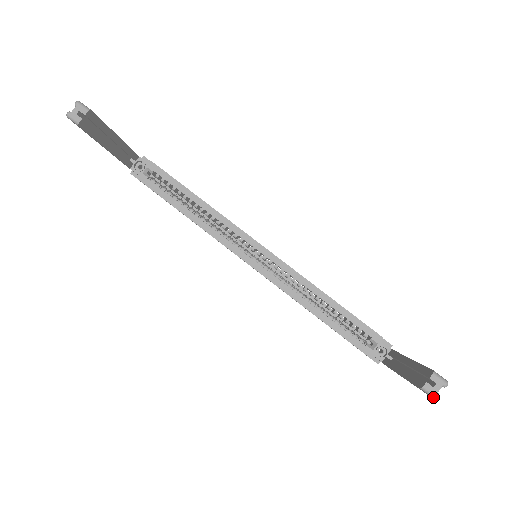
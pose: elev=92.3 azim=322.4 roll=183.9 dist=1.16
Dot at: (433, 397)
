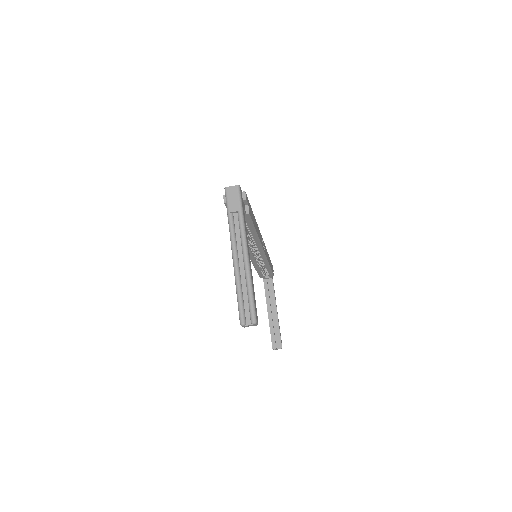
Dot at: occluded
